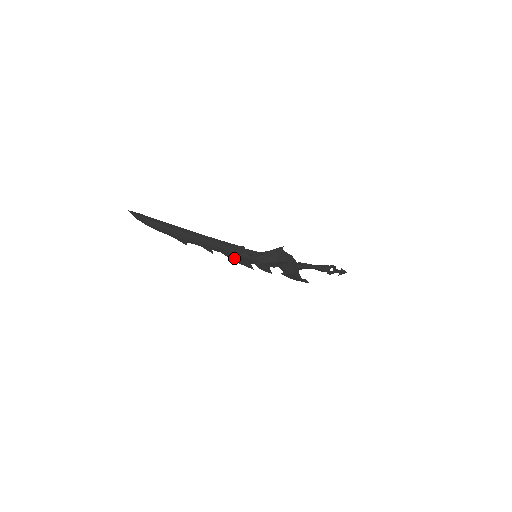
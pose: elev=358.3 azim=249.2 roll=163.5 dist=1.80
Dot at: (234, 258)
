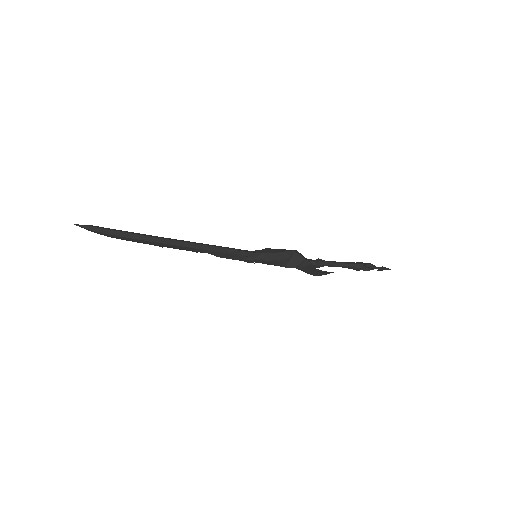
Dot at: (226, 258)
